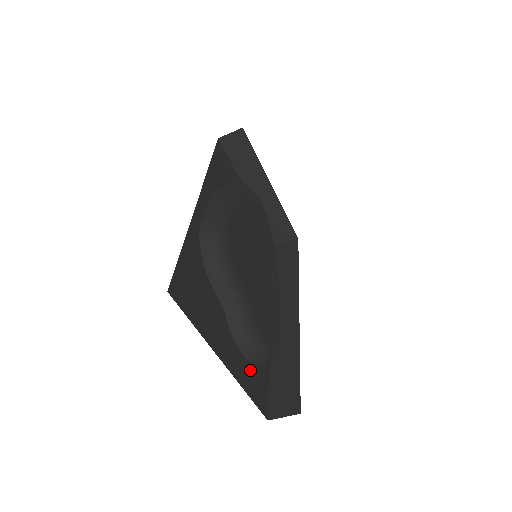
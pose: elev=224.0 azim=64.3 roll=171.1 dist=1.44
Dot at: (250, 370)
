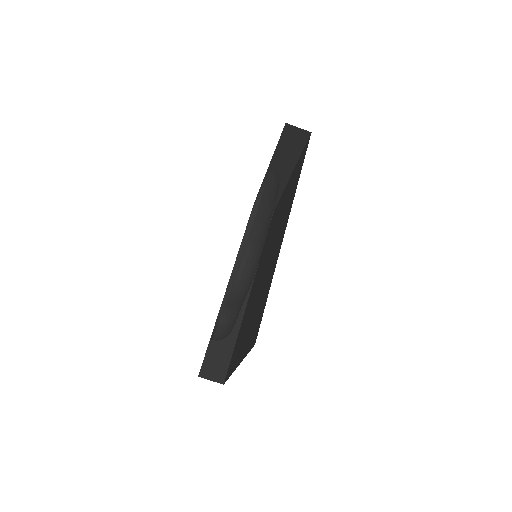
Dot at: occluded
